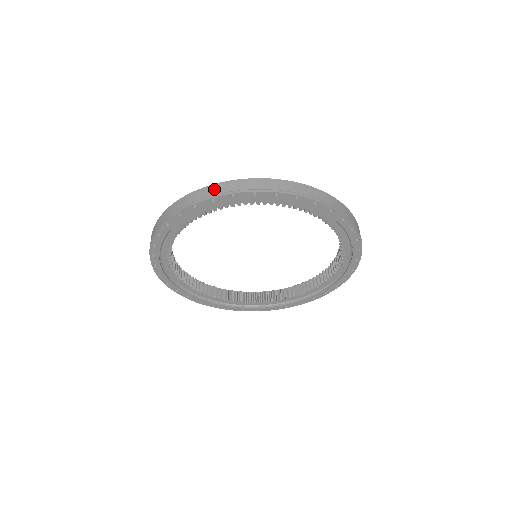
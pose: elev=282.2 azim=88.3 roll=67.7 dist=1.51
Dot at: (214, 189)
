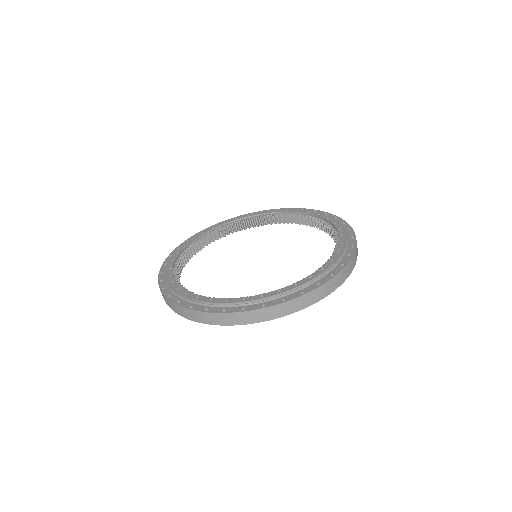
Dot at: (227, 319)
